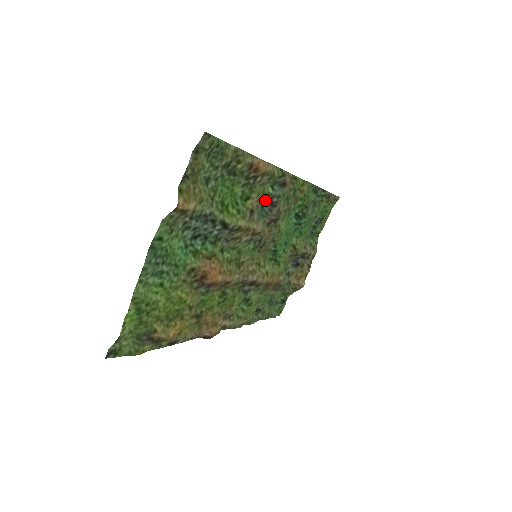
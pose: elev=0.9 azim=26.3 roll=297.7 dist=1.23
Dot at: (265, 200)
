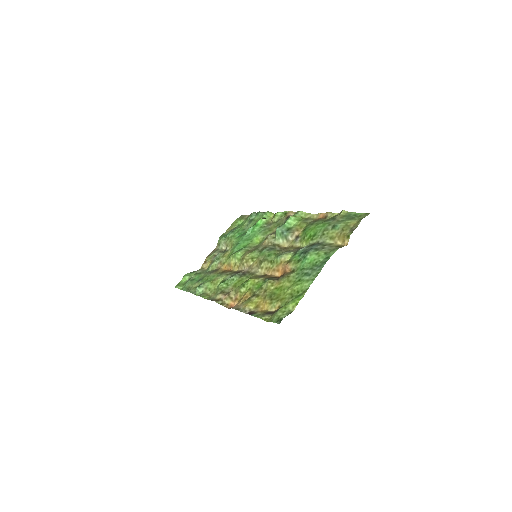
Dot at: (282, 225)
